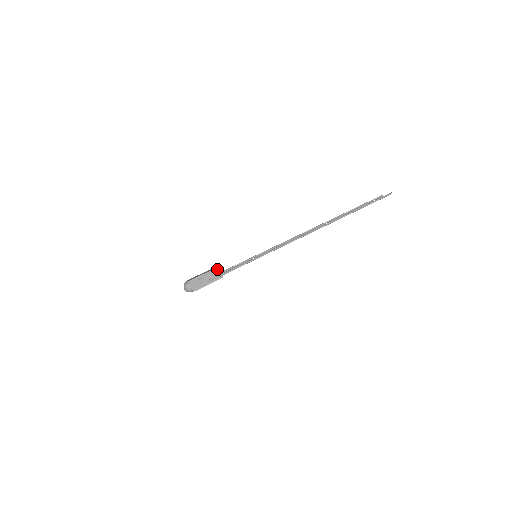
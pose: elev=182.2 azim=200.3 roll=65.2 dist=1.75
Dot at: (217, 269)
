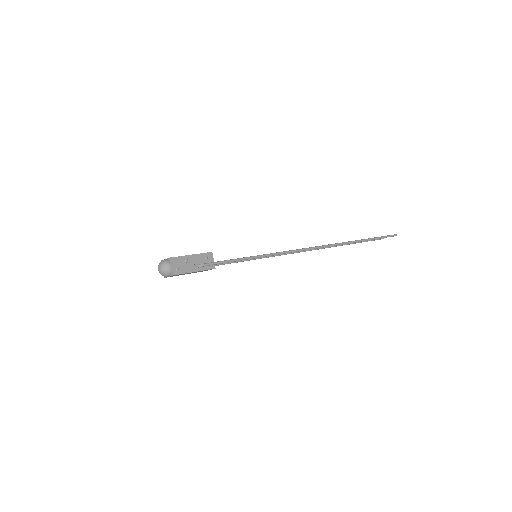
Dot at: (210, 254)
